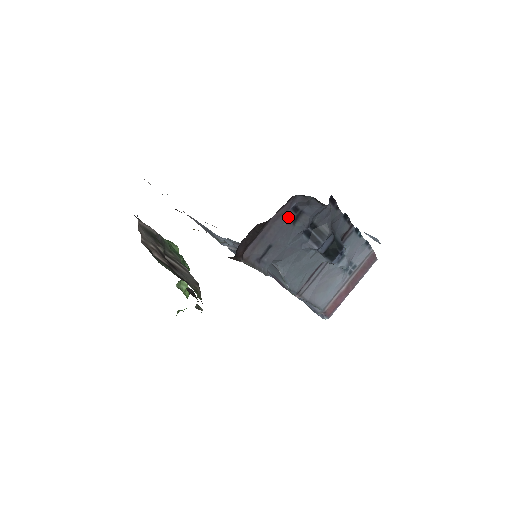
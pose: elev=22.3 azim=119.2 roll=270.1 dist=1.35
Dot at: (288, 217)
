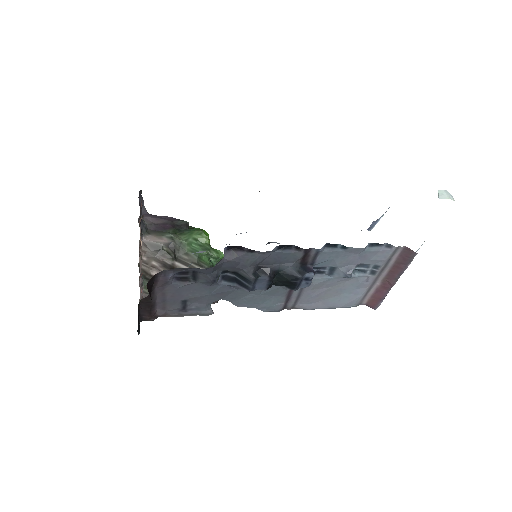
Dot at: (181, 280)
